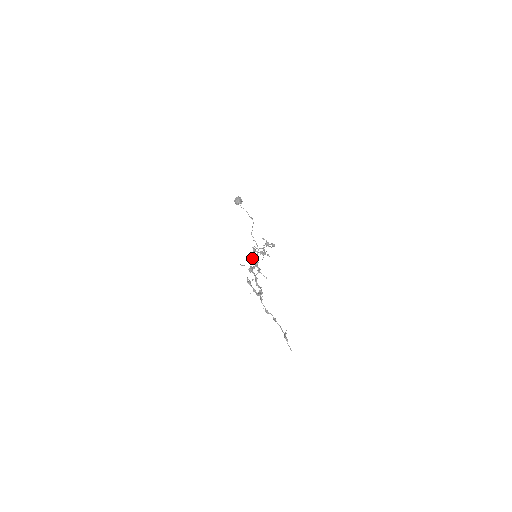
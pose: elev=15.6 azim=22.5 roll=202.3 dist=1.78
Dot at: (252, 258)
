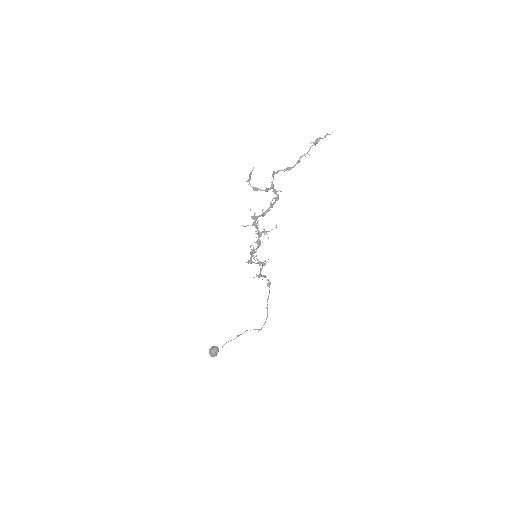
Dot at: (253, 253)
